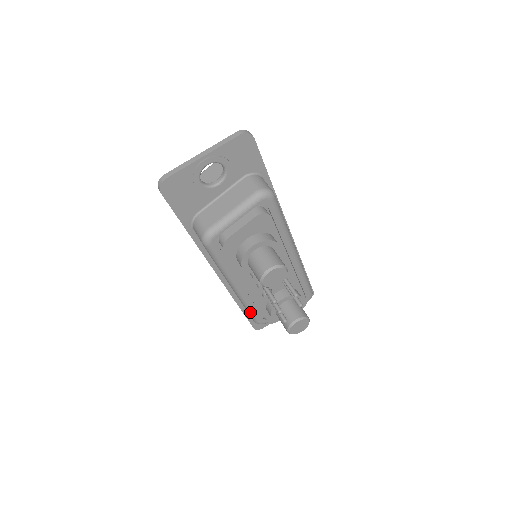
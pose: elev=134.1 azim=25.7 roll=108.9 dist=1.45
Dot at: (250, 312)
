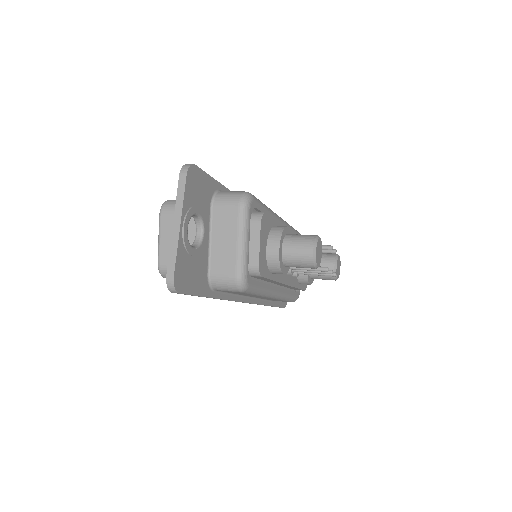
Dot at: (289, 299)
